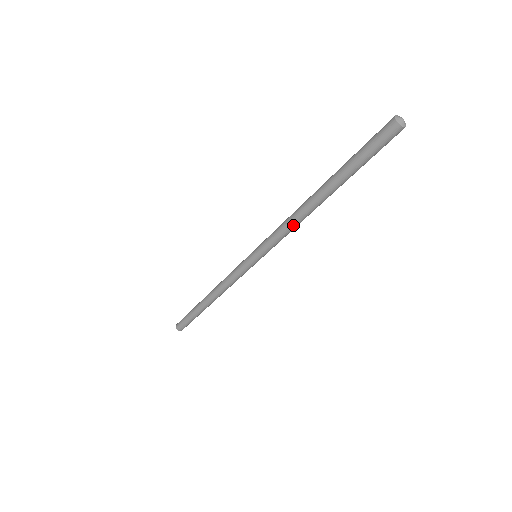
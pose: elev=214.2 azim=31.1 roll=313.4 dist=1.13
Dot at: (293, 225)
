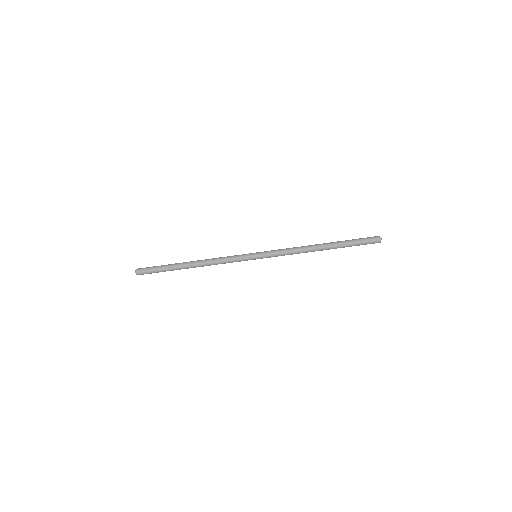
Dot at: occluded
